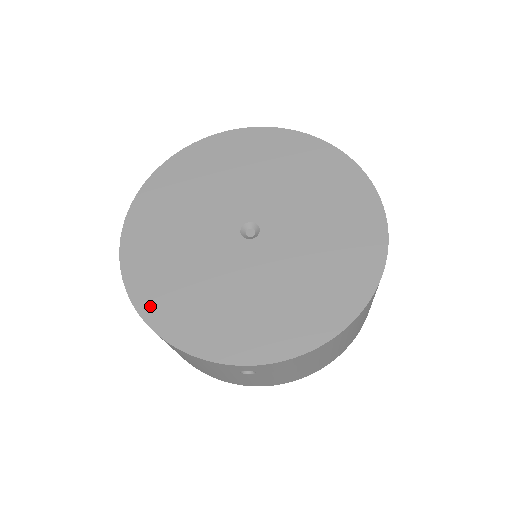
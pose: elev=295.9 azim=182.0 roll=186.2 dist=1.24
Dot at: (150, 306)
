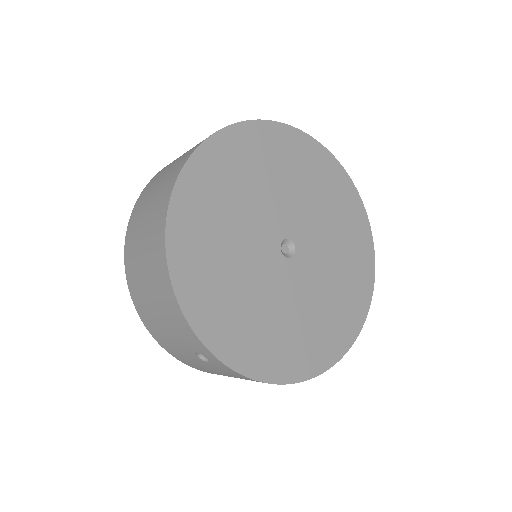
Dot at: (179, 244)
